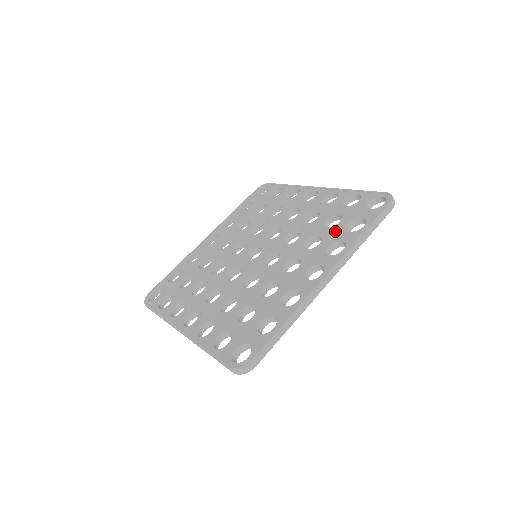
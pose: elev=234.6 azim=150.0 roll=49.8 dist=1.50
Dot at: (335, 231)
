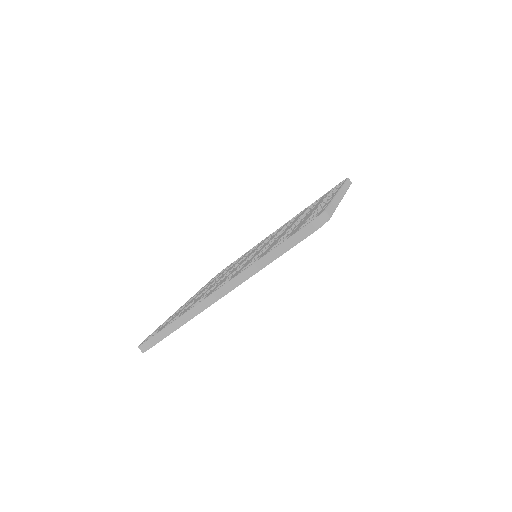
Dot at: (319, 201)
